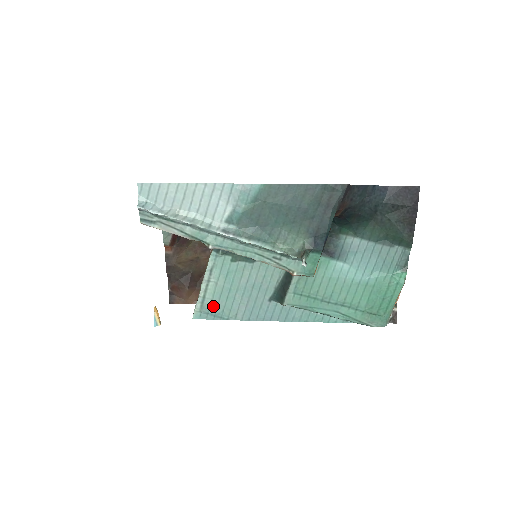
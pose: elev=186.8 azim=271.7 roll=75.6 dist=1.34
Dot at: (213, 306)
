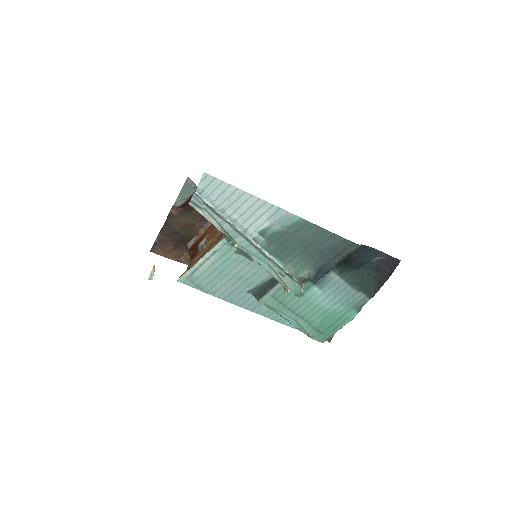
Dot at: (200, 278)
